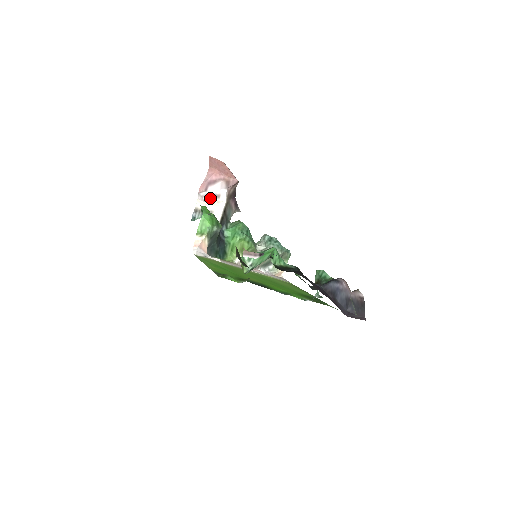
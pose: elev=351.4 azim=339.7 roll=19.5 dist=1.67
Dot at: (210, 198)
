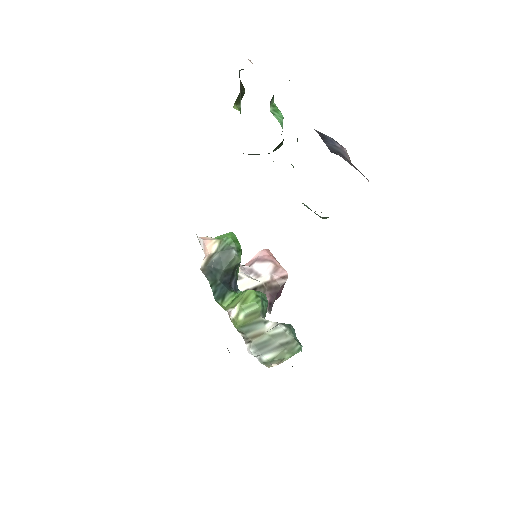
Dot at: (249, 273)
